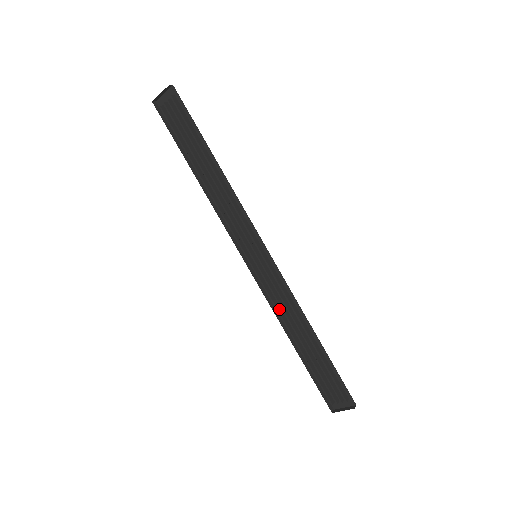
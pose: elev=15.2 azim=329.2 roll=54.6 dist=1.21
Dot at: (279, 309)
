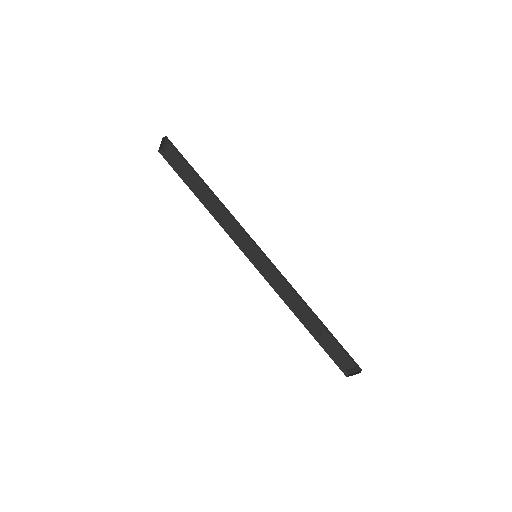
Dot at: (284, 296)
